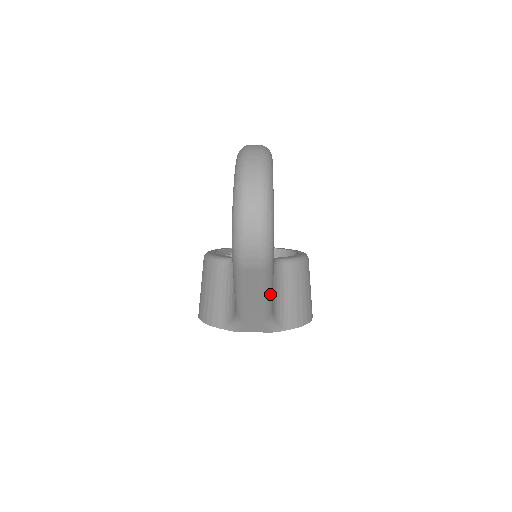
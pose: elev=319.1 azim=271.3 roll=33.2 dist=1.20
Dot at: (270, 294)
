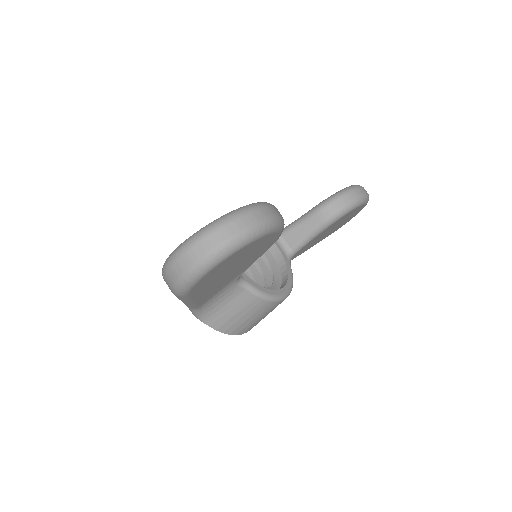
Dot at: (188, 303)
